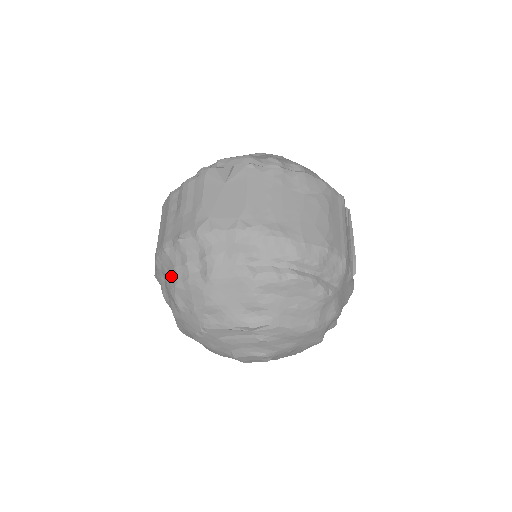
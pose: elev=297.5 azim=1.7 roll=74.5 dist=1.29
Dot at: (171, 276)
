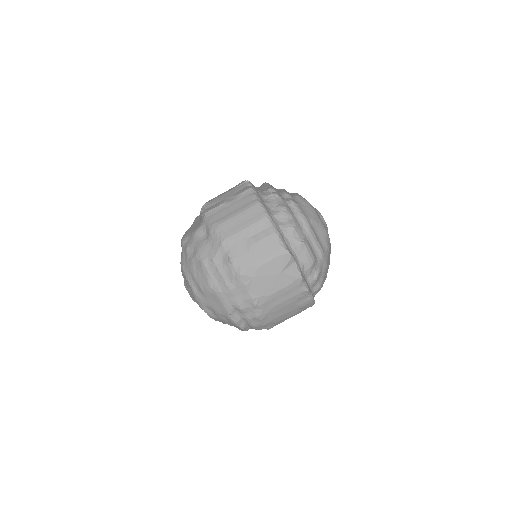
Dot at: (207, 254)
